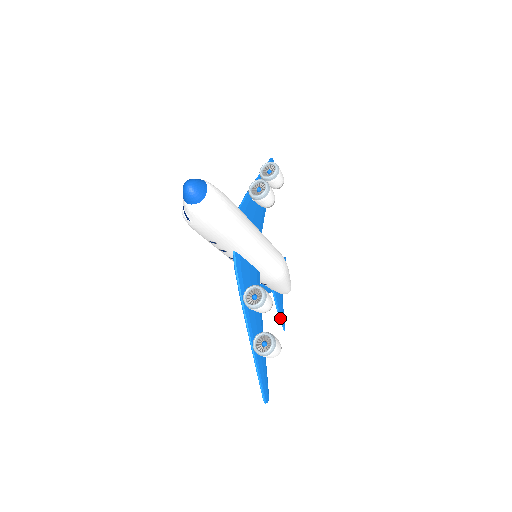
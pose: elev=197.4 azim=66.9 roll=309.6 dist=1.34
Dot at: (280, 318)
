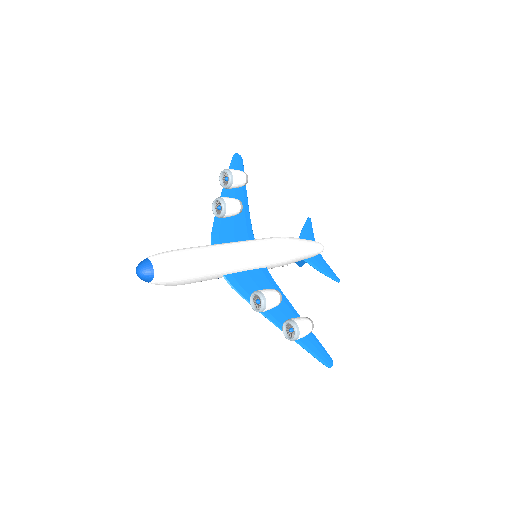
Dot at: (327, 276)
